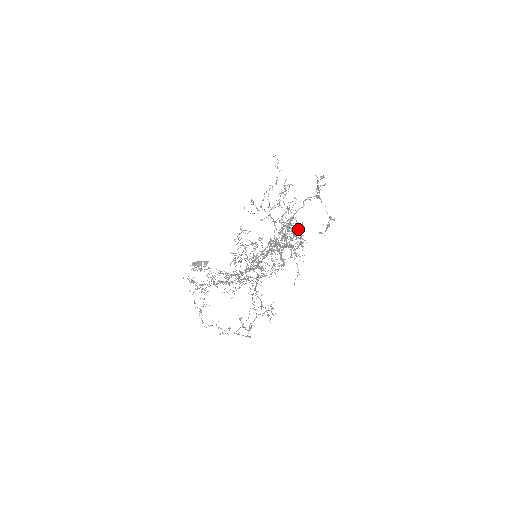
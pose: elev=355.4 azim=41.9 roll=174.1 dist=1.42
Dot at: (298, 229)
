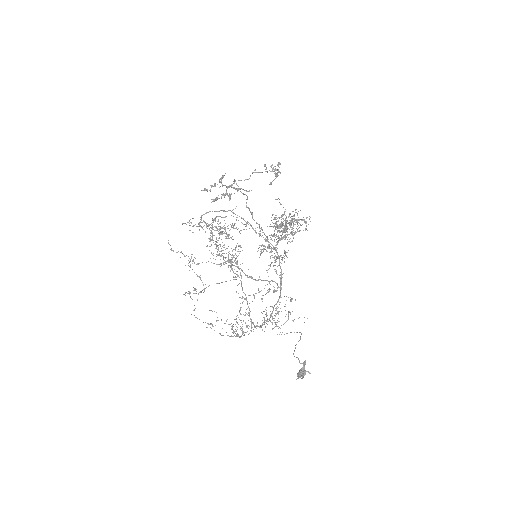
Dot at: (234, 181)
